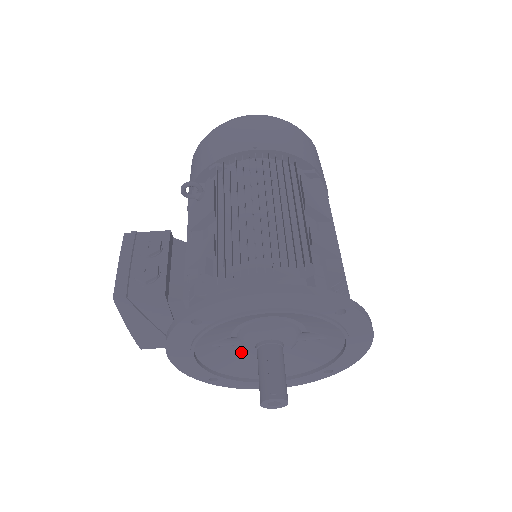
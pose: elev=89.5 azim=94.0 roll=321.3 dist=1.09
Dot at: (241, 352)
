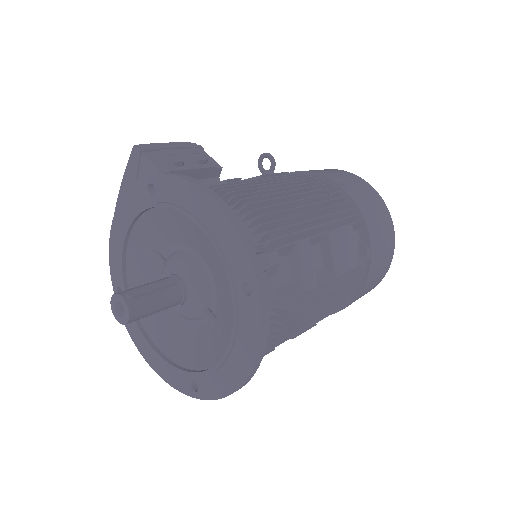
Dot at: occluded
